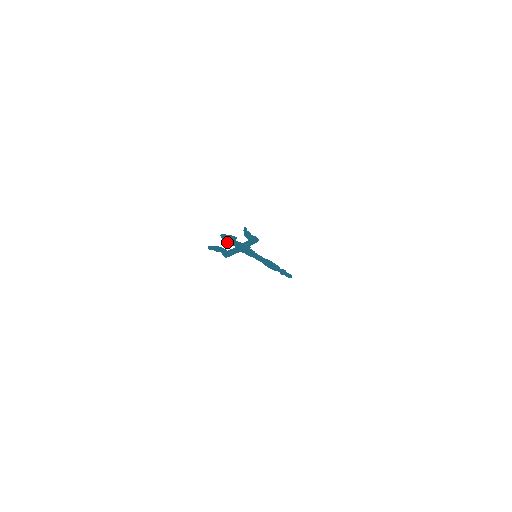
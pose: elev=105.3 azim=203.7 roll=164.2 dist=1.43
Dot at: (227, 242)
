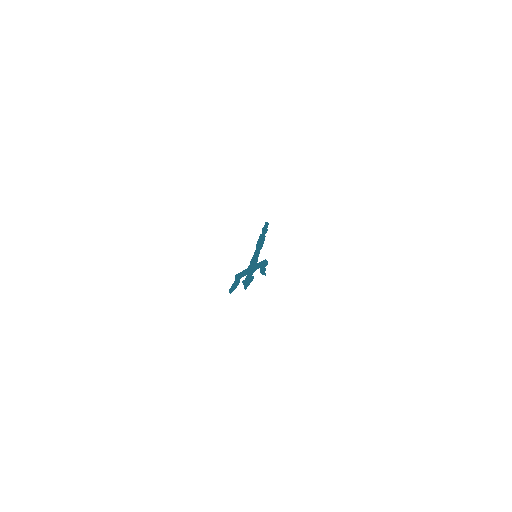
Dot at: occluded
